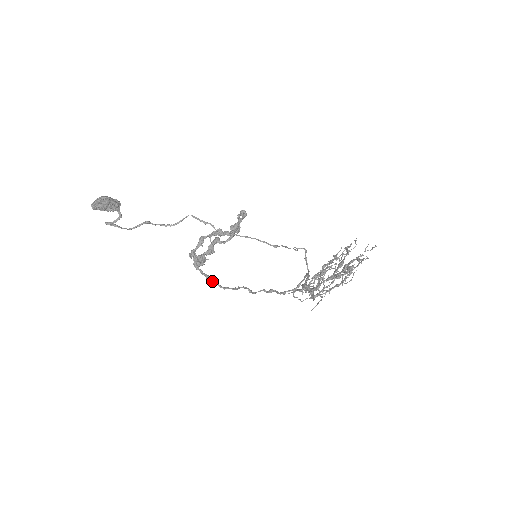
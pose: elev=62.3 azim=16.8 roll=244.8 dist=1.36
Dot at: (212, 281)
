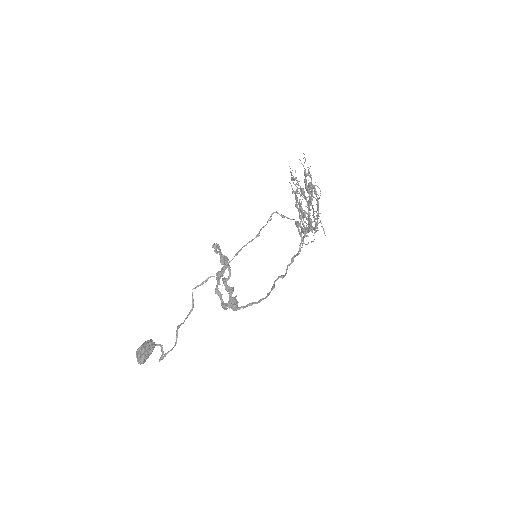
Dot at: (255, 303)
